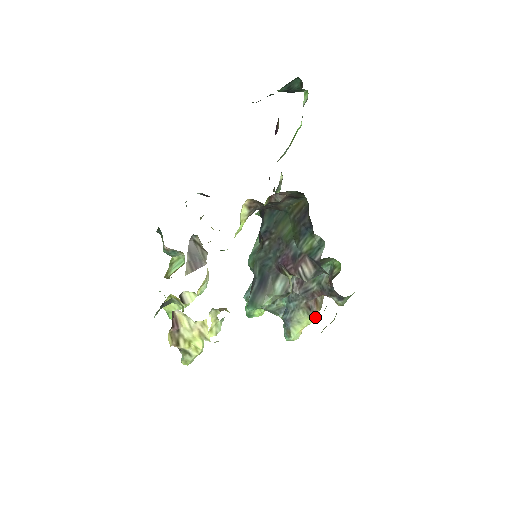
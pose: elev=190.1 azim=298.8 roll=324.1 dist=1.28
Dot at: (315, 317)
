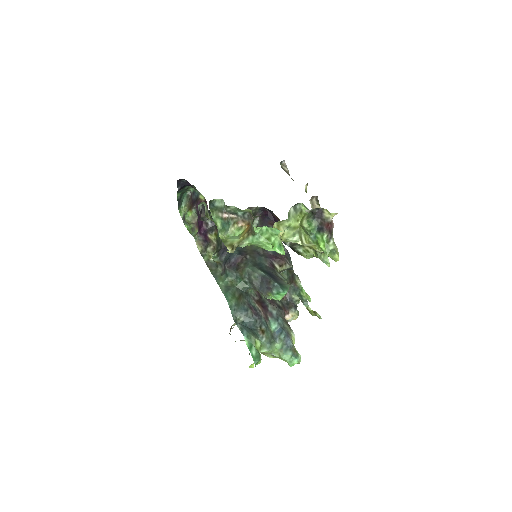
Dot at: occluded
